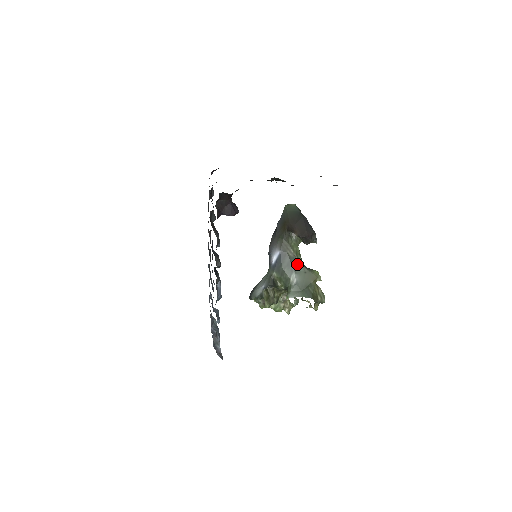
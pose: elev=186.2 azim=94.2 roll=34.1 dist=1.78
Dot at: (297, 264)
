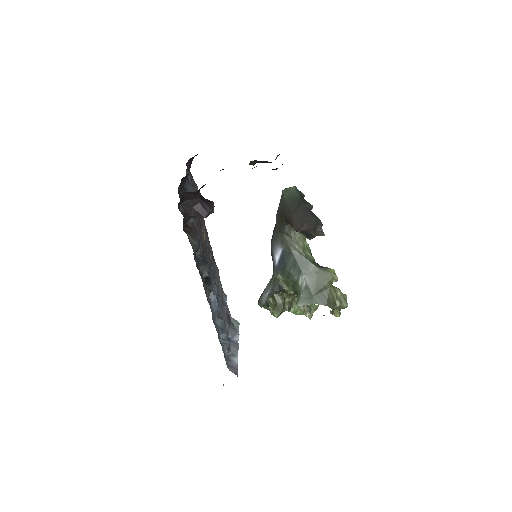
Dot at: (305, 263)
